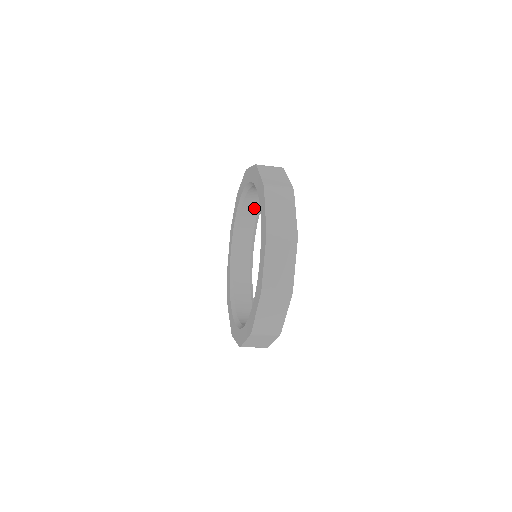
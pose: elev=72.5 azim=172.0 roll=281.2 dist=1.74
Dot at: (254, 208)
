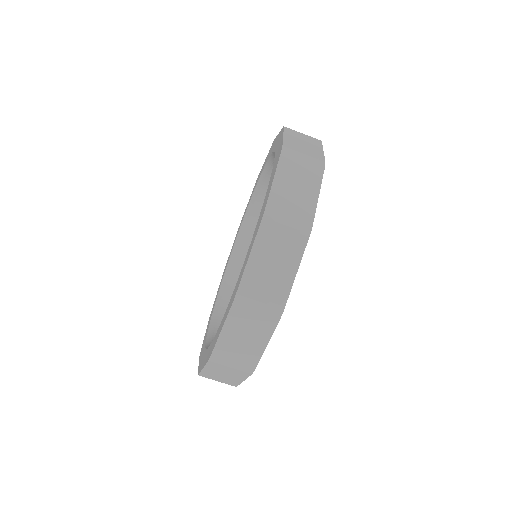
Dot at: occluded
